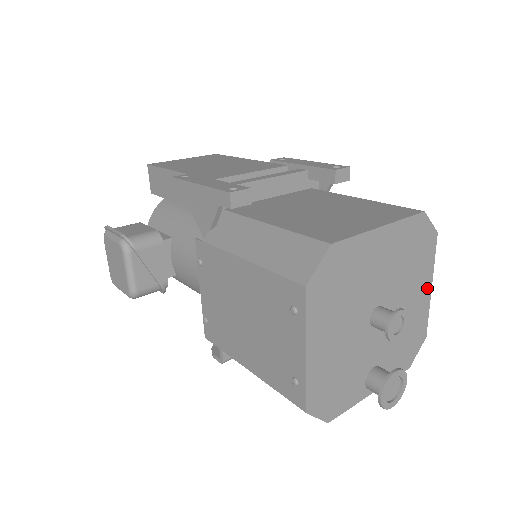
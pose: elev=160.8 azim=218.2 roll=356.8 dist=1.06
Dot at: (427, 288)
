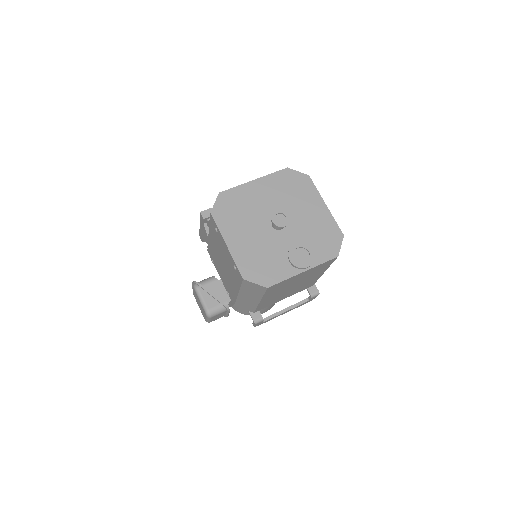
Dot at: (321, 206)
